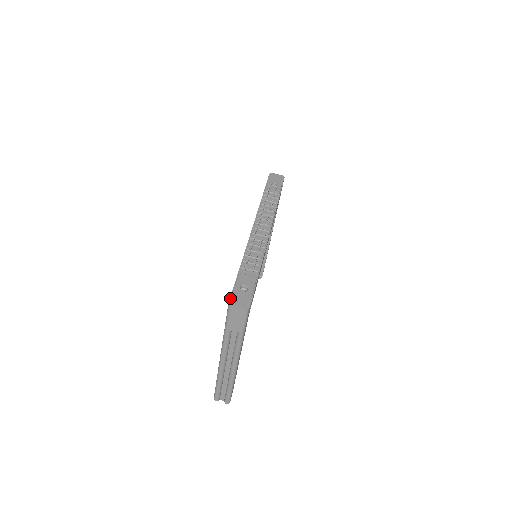
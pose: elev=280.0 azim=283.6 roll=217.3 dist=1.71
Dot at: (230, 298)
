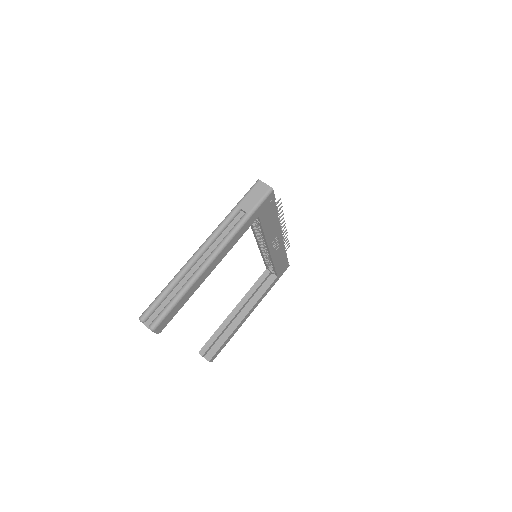
Dot at: occluded
